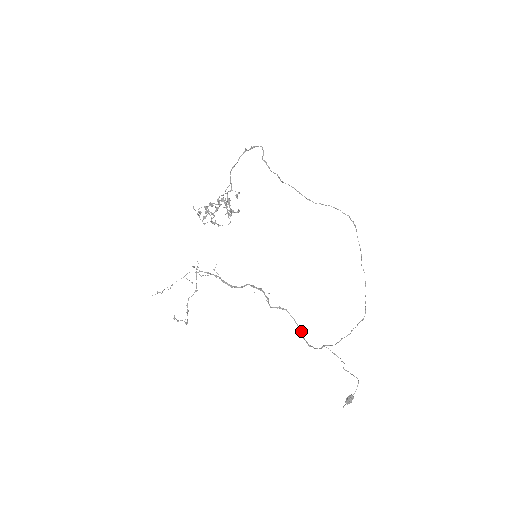
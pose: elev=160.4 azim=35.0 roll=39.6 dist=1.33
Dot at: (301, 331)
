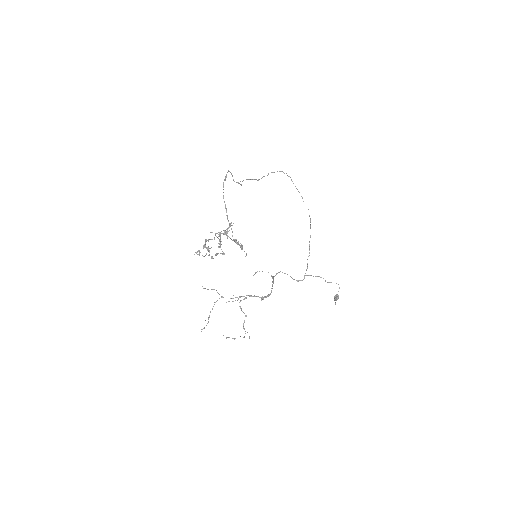
Dot at: (291, 277)
